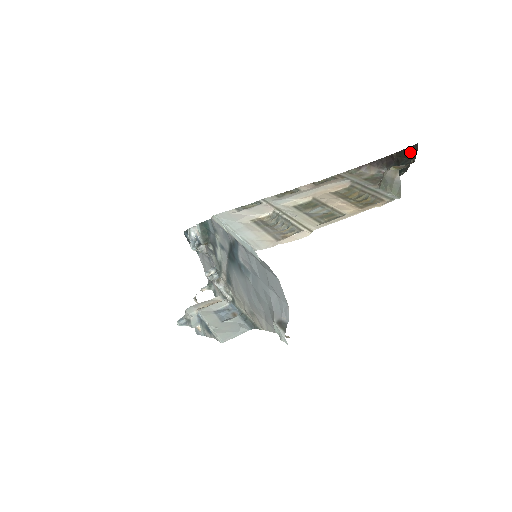
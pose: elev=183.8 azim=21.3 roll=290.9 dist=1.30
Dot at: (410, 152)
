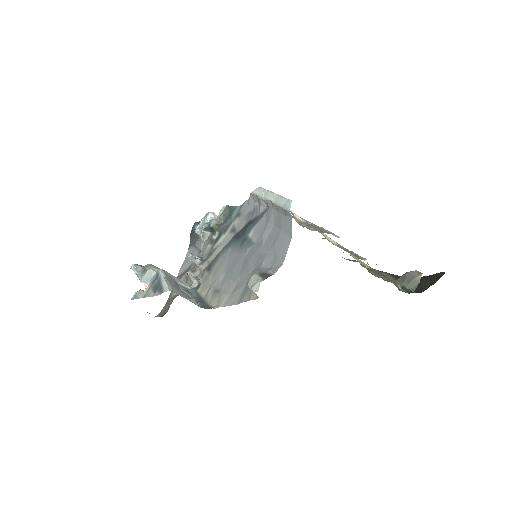
Dot at: (433, 278)
